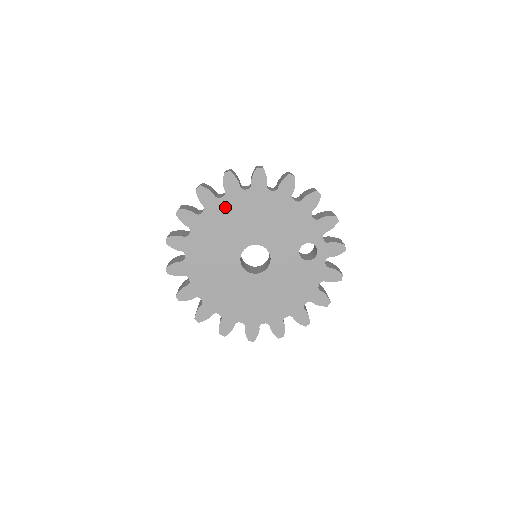
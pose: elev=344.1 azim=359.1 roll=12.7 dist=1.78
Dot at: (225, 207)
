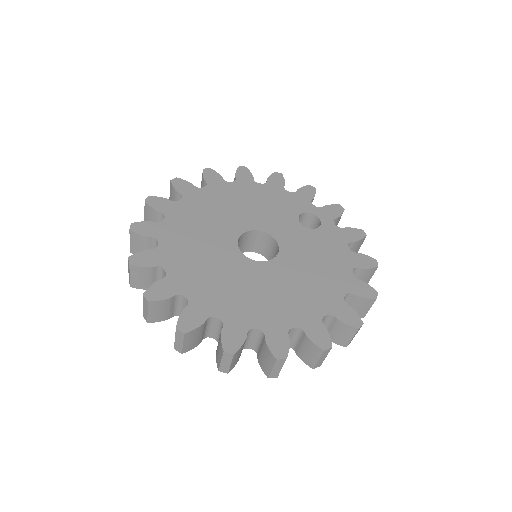
Dot at: (189, 207)
